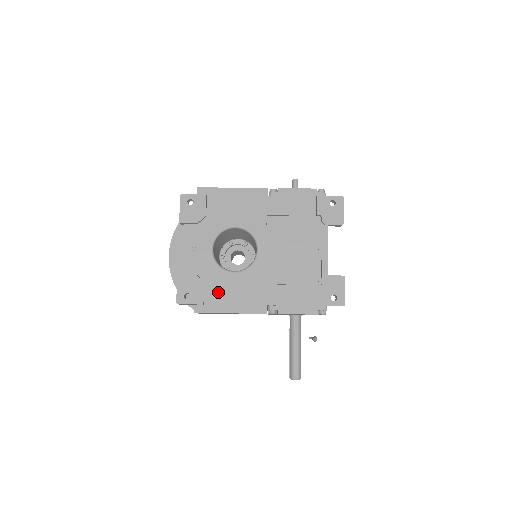
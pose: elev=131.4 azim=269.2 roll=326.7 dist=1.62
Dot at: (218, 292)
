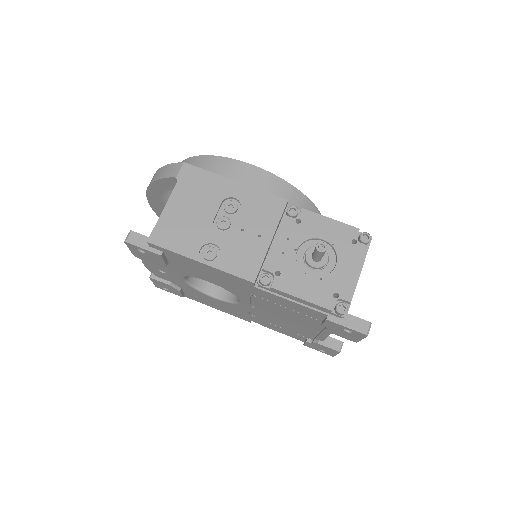
Dot at: (198, 297)
